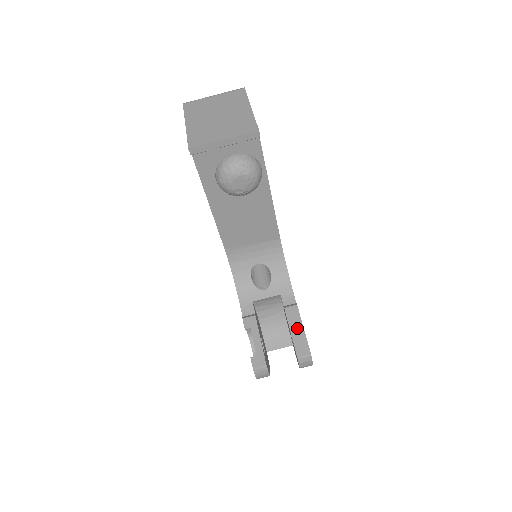
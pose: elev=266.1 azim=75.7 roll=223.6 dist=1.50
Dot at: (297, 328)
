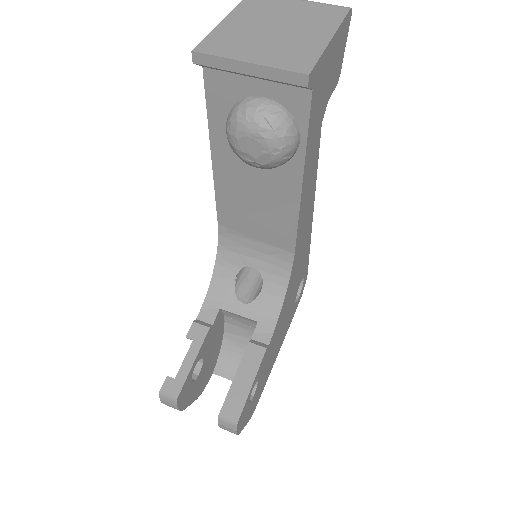
Dot at: (245, 378)
